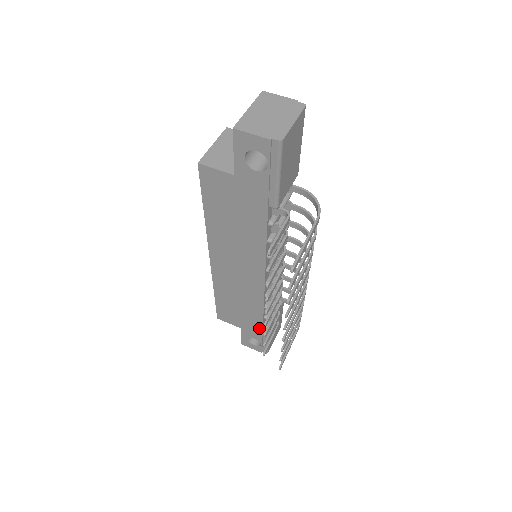
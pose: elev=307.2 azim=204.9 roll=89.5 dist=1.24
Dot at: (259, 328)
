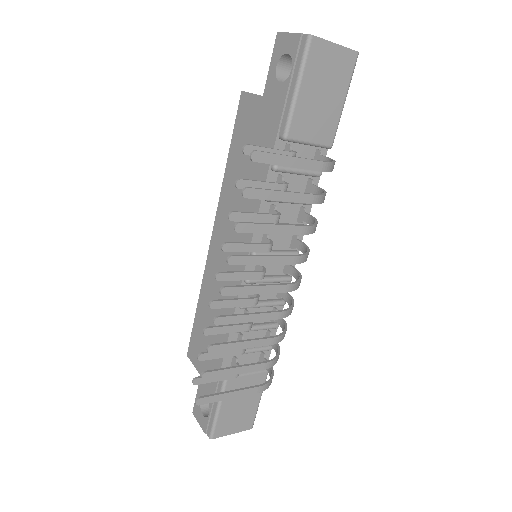
Dot at: occluded
